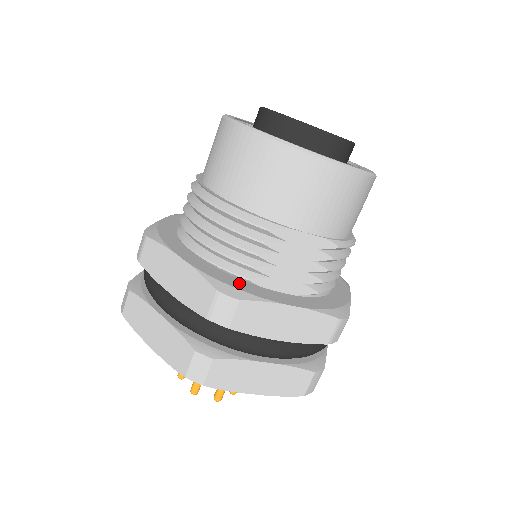
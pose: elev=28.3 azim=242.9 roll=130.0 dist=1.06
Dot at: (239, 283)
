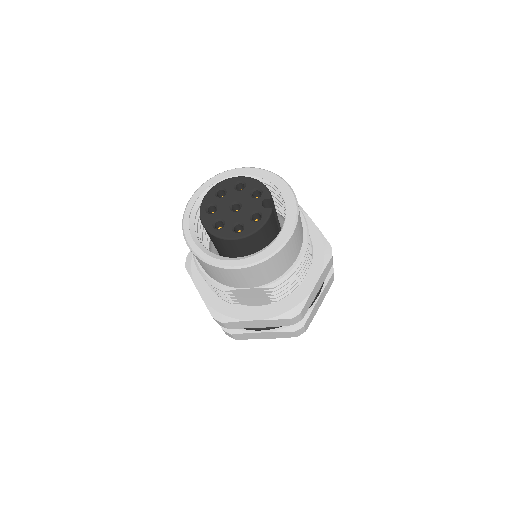
Dot at: (226, 307)
